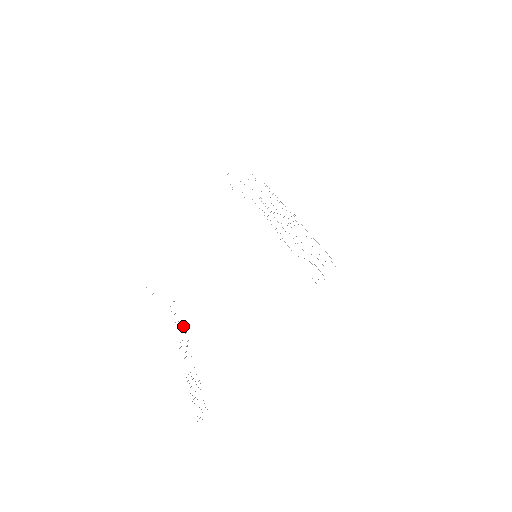
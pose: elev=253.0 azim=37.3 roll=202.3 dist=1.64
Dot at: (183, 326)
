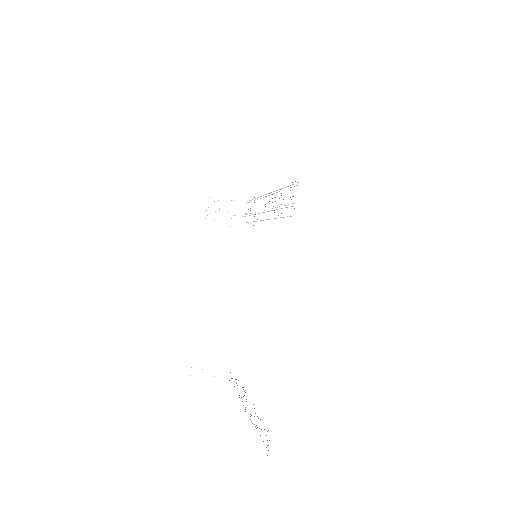
Dot at: occluded
